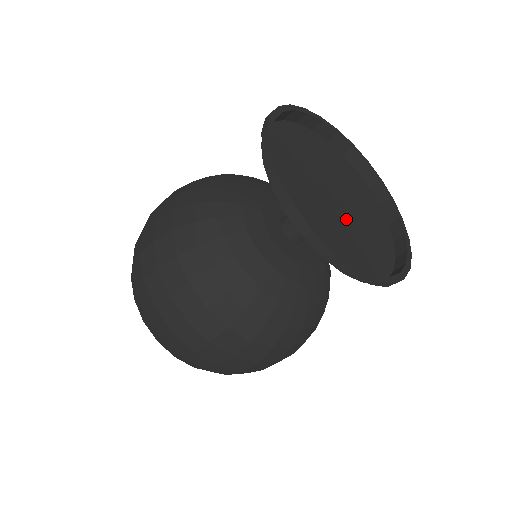
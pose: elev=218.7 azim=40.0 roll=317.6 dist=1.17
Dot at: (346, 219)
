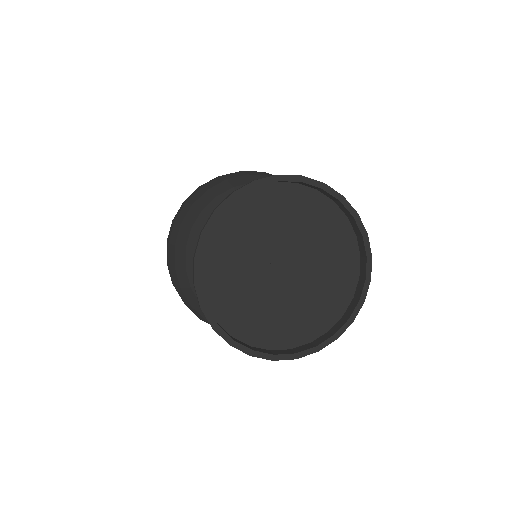
Dot at: (301, 278)
